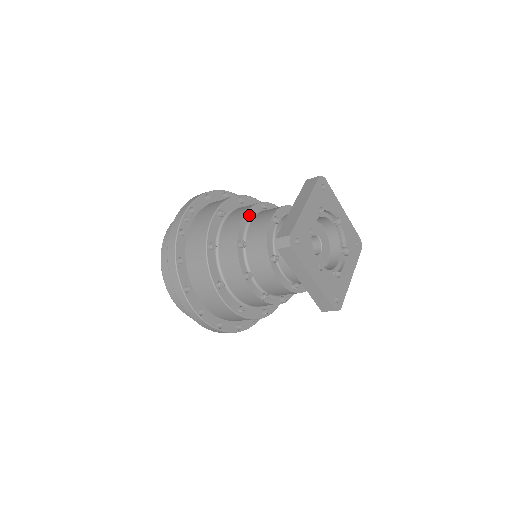
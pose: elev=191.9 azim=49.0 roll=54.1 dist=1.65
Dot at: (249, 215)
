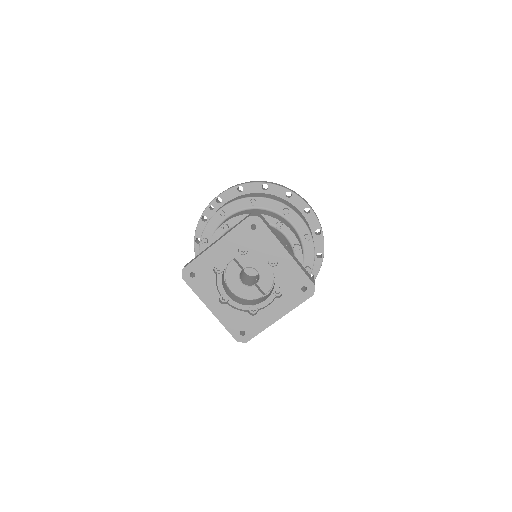
Dot at: (226, 225)
